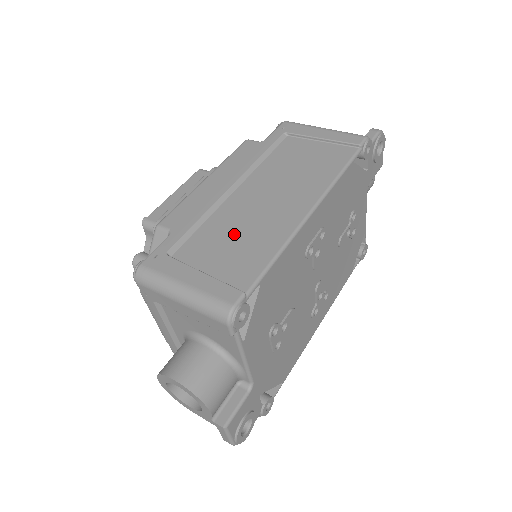
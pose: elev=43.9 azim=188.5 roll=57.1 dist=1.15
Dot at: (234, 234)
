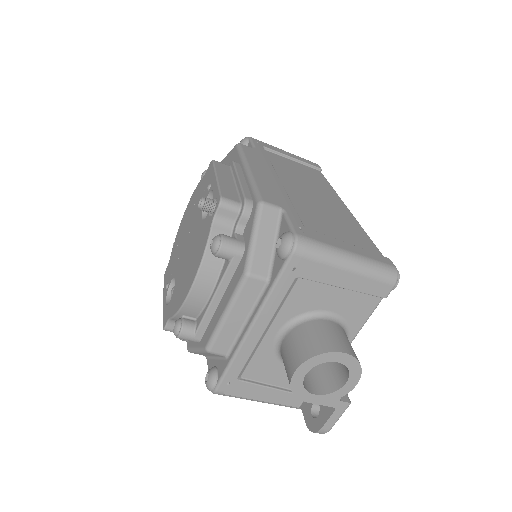
Dot at: (326, 217)
